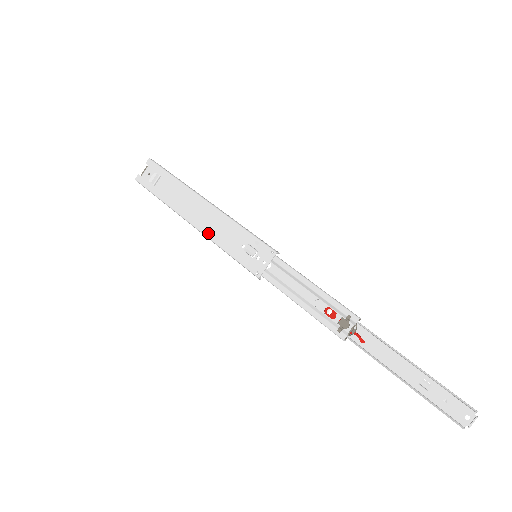
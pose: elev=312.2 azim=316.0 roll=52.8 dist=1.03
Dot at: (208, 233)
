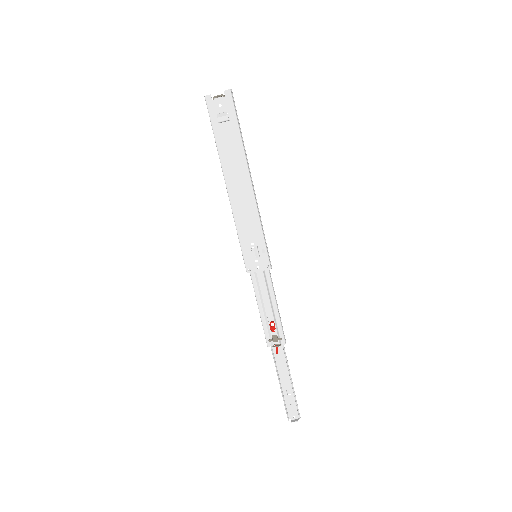
Dot at: (235, 210)
